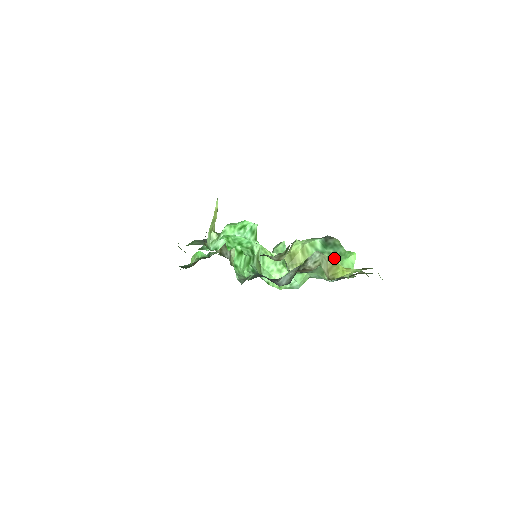
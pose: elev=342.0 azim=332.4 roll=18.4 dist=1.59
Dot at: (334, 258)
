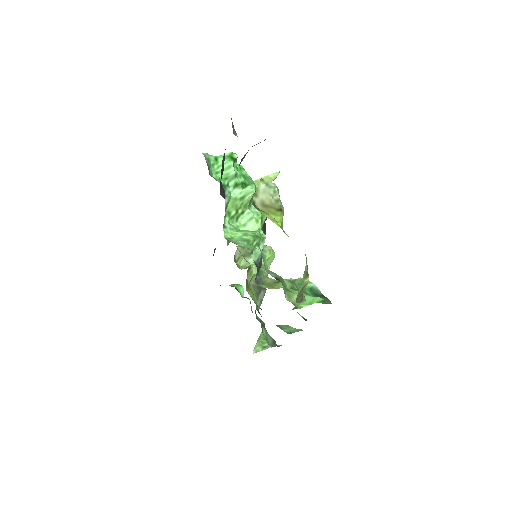
Dot at: occluded
